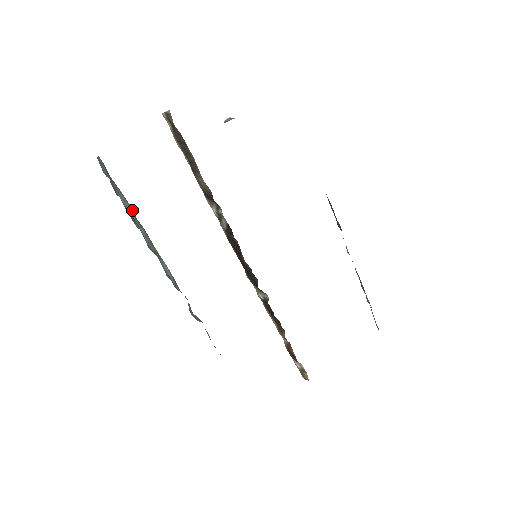
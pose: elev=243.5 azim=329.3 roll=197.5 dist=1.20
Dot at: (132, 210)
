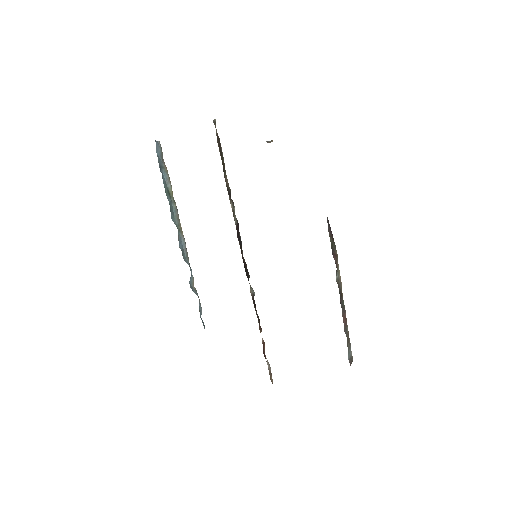
Dot at: (171, 188)
